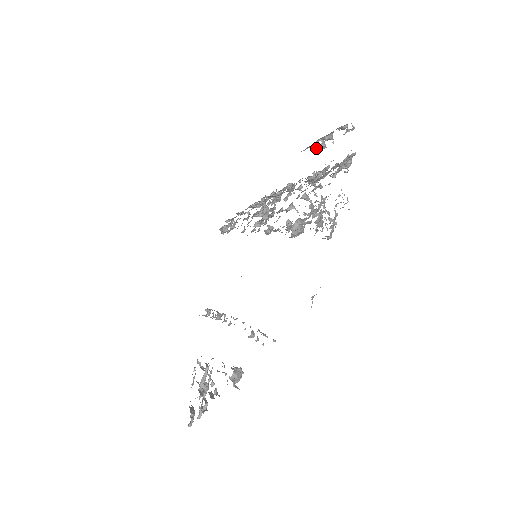
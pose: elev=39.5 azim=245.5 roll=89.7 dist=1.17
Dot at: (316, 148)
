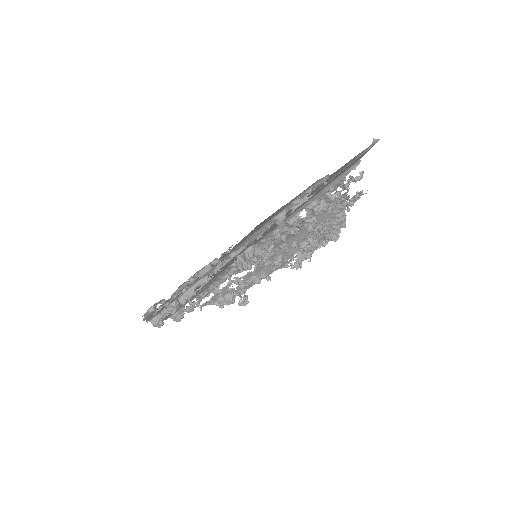
Dot at: occluded
